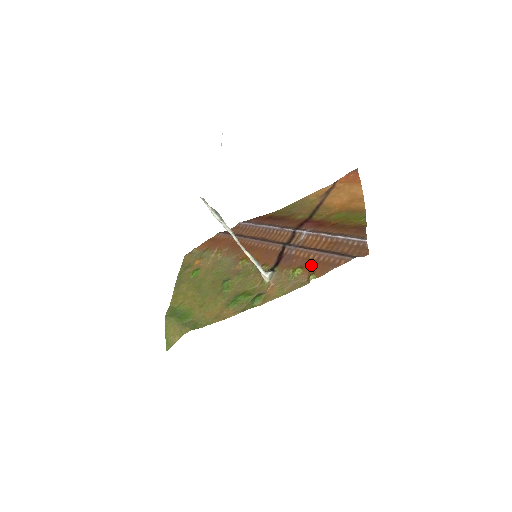
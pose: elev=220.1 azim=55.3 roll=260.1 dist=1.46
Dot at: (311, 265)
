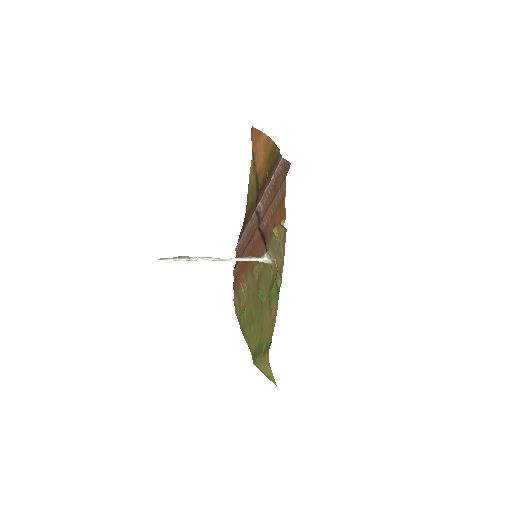
Dot at: (276, 217)
